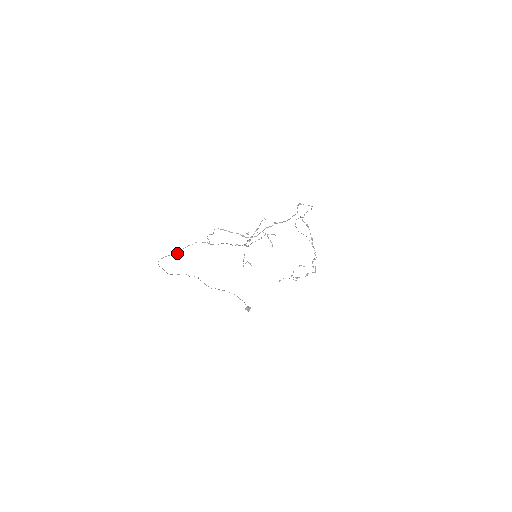
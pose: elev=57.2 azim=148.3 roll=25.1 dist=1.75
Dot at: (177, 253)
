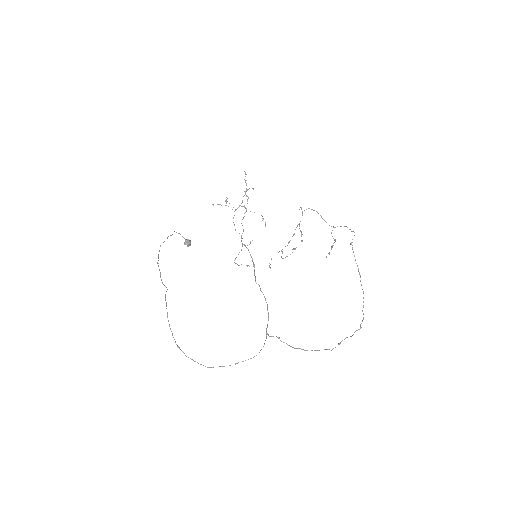
Dot at: occluded
